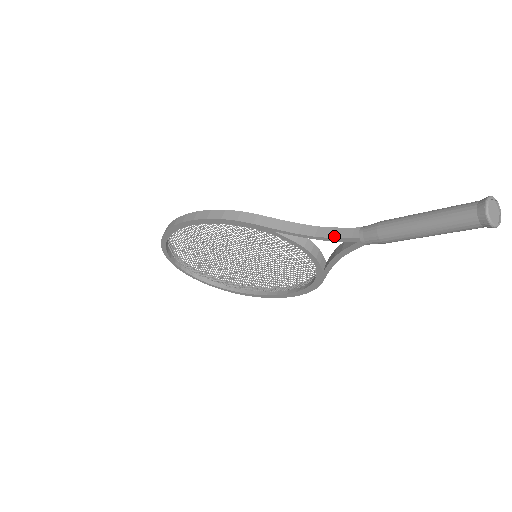
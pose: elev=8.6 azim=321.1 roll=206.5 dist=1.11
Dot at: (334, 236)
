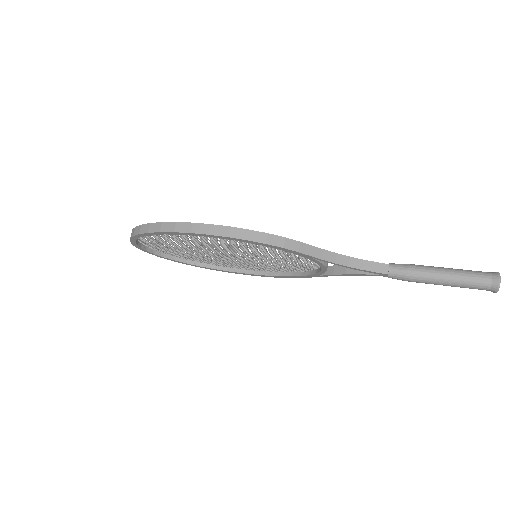
Dot at: (365, 269)
